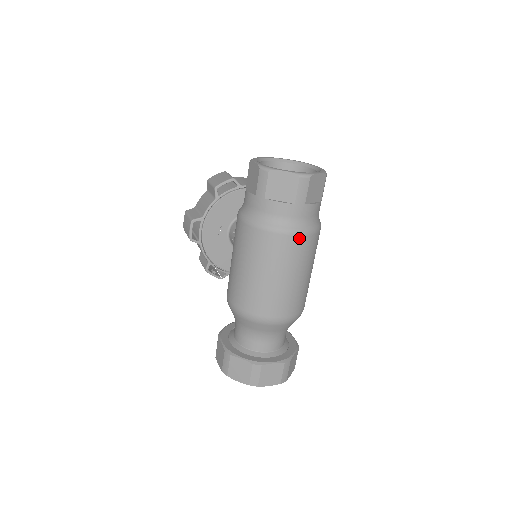
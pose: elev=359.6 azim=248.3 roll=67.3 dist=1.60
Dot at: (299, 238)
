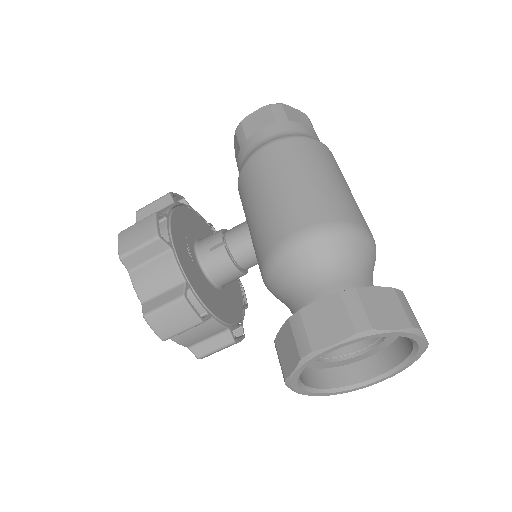
Dot at: occluded
